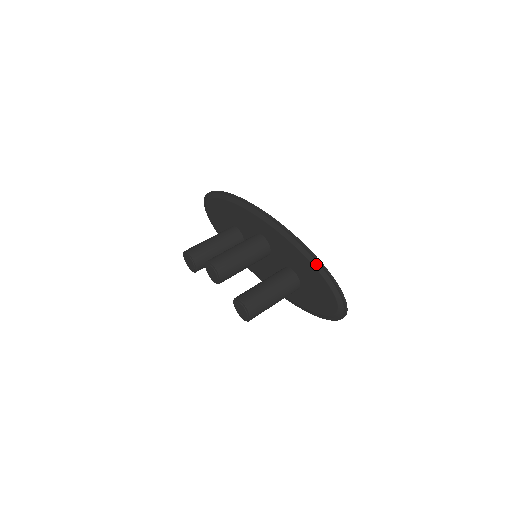
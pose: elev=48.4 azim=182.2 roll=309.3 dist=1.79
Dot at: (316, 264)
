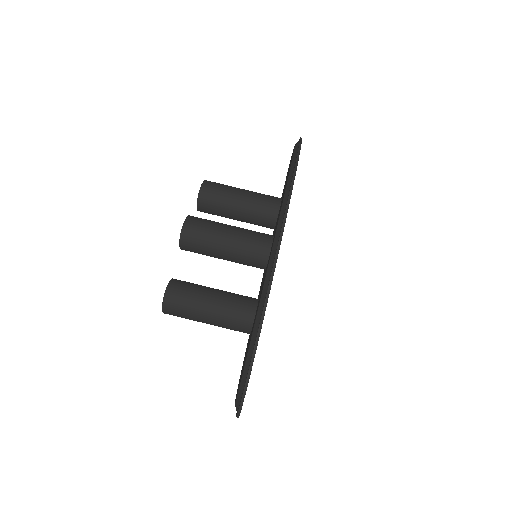
Dot at: (253, 343)
